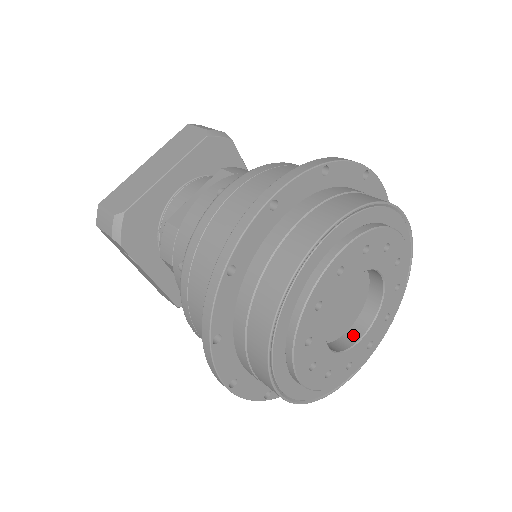
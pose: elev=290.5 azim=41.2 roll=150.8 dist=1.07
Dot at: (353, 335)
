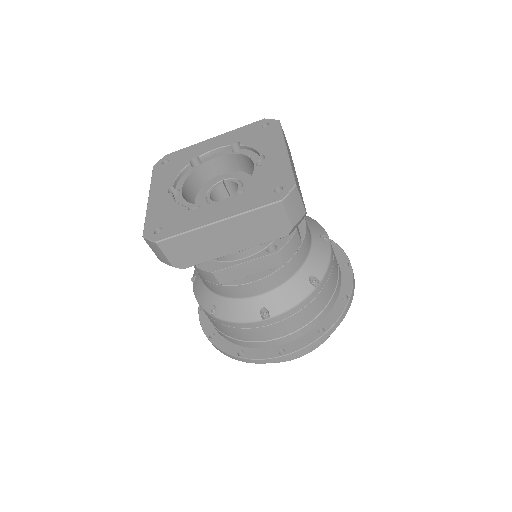
Dot at: occluded
